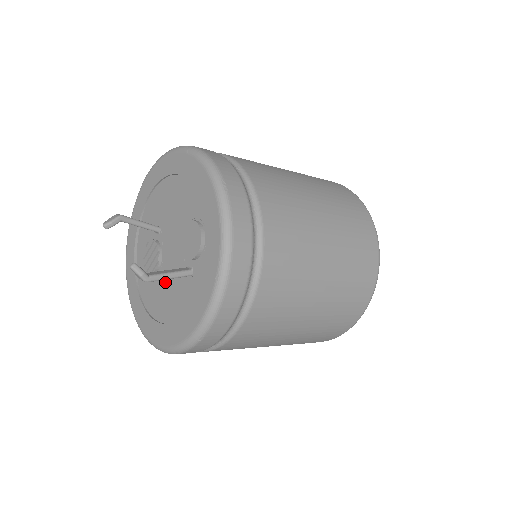
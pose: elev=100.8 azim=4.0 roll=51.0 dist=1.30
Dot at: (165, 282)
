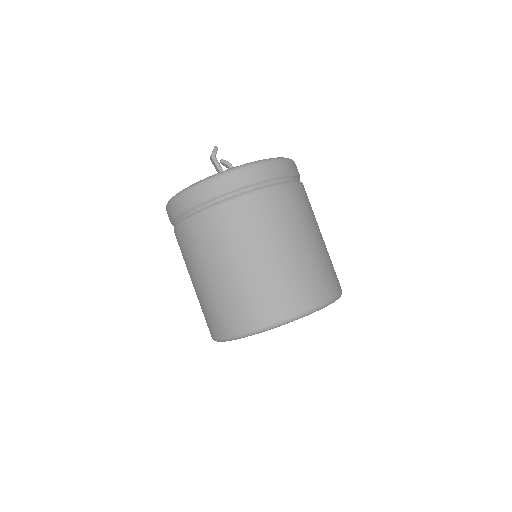
Dot at: occluded
